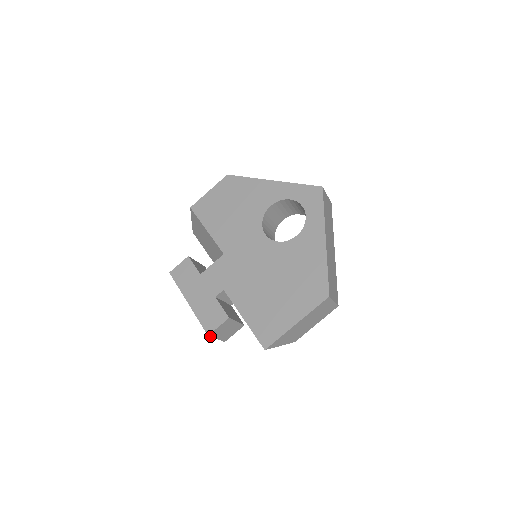
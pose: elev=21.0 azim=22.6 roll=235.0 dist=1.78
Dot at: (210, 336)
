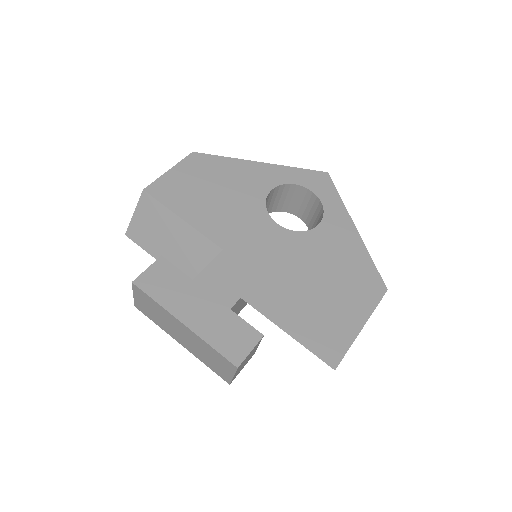
Dot at: (236, 369)
